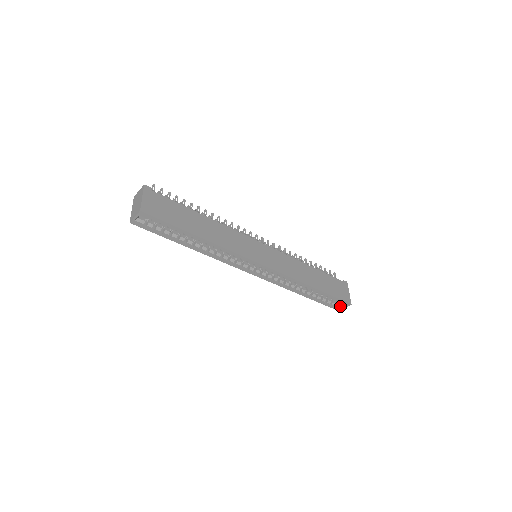
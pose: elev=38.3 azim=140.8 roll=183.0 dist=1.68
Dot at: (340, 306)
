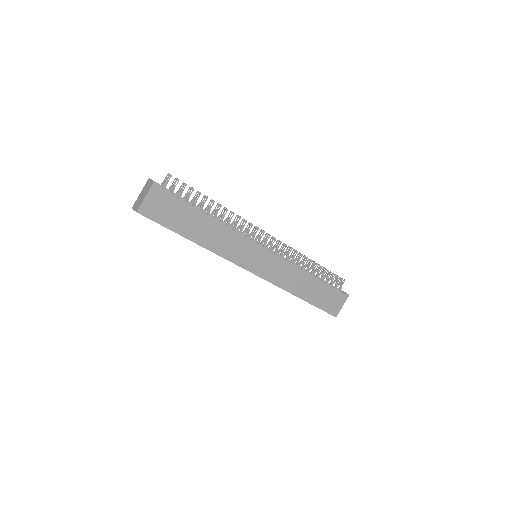
Dot at: occluded
